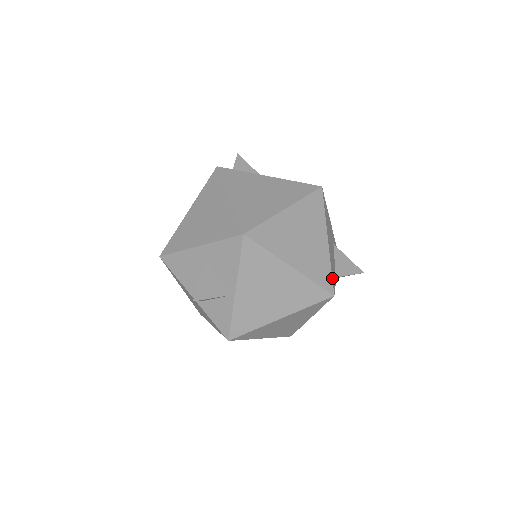
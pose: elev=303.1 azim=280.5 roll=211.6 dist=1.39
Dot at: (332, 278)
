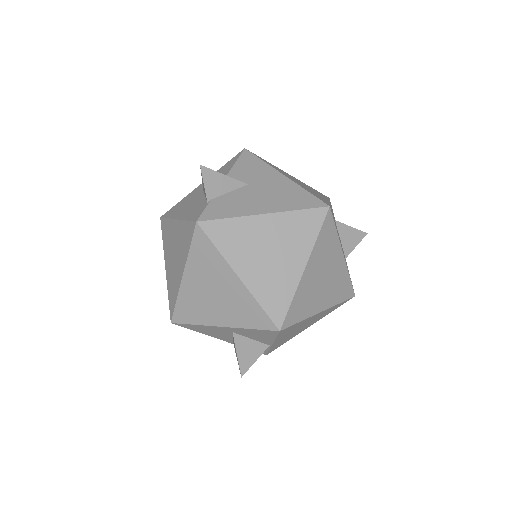
Dot at: (351, 283)
